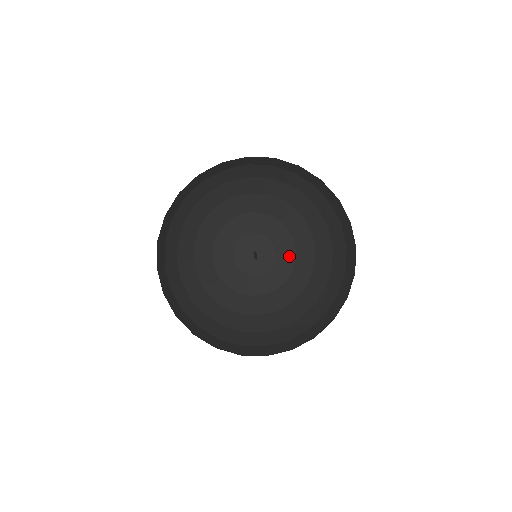
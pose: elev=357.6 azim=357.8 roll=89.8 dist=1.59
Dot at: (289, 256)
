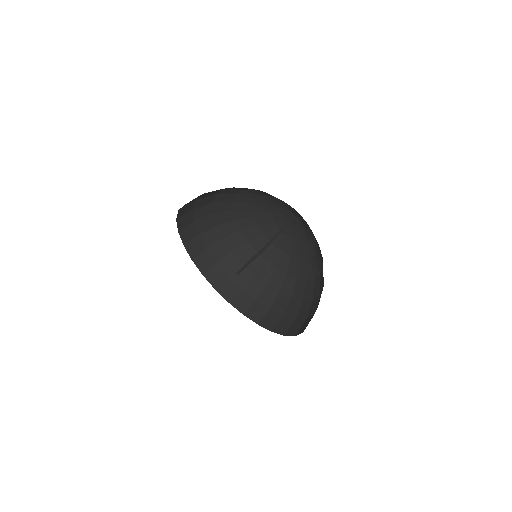
Dot at: (300, 253)
